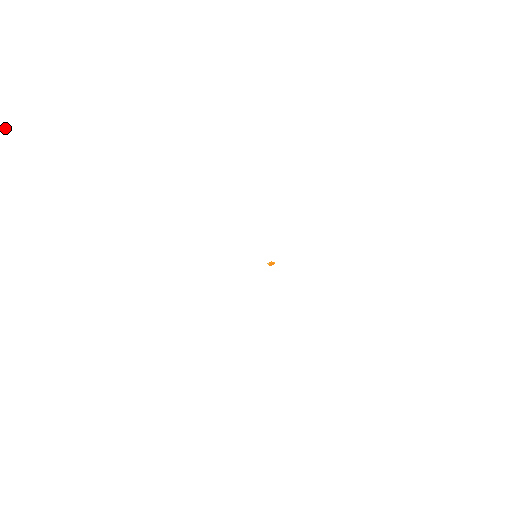
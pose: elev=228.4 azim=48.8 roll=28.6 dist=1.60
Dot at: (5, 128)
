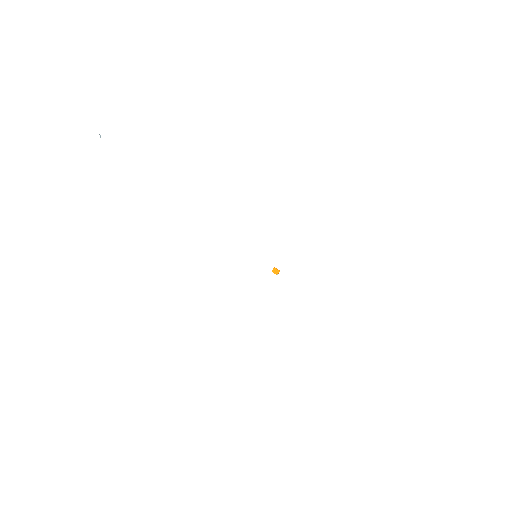
Dot at: occluded
